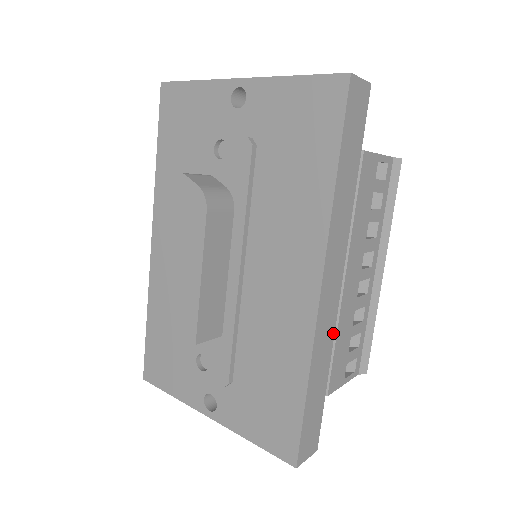
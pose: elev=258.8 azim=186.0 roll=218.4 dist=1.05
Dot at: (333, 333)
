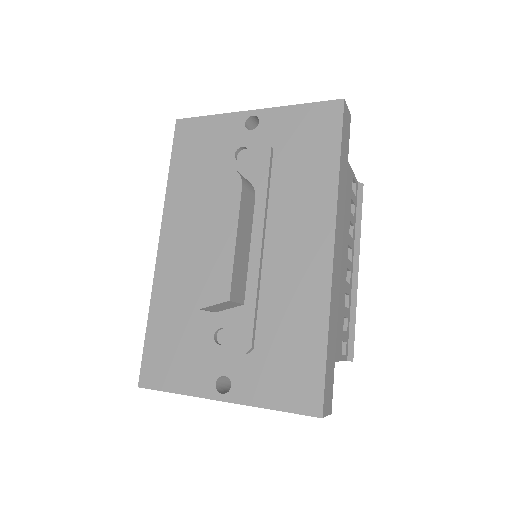
Dot at: (338, 298)
